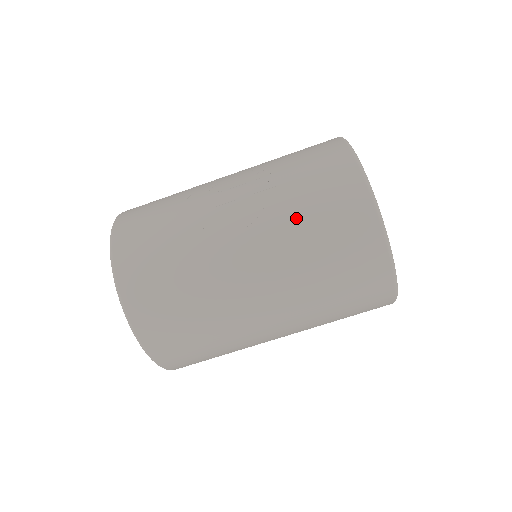
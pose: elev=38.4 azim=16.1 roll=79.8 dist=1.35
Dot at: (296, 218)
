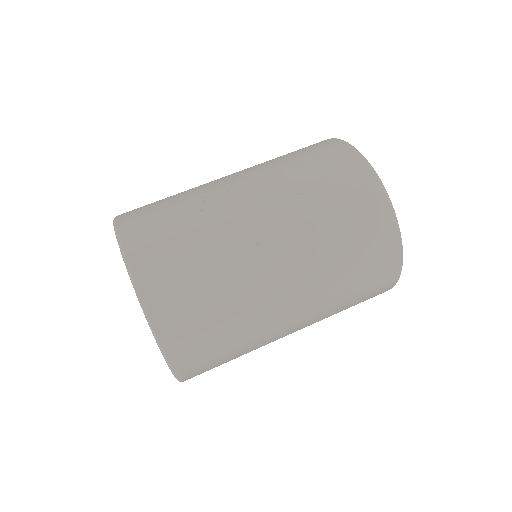
Dot at: (325, 226)
